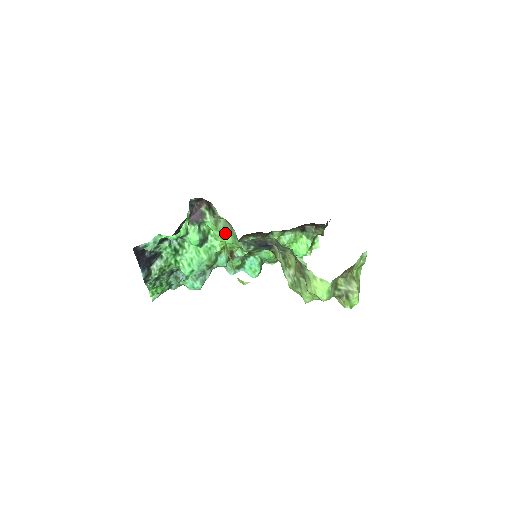
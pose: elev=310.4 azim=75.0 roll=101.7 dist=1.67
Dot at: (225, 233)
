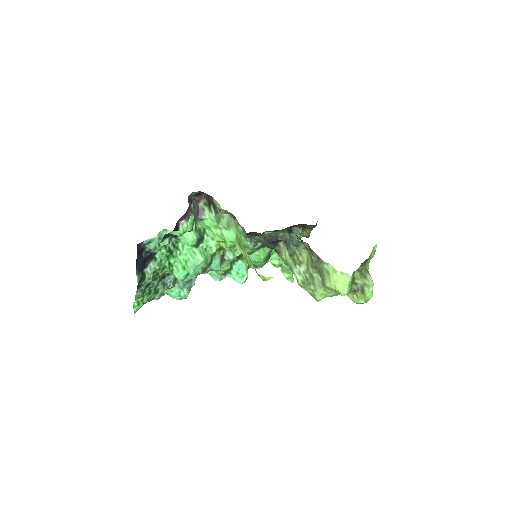
Dot at: (228, 230)
